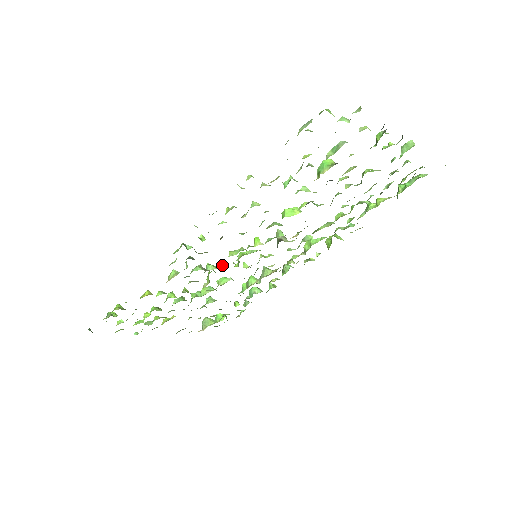
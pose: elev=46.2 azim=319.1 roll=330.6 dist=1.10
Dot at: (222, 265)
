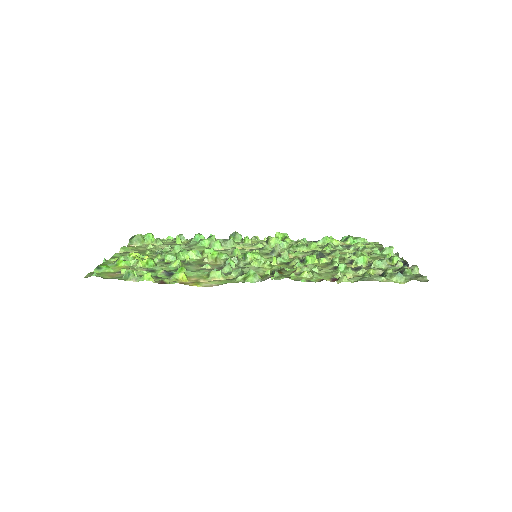
Dot at: (237, 261)
